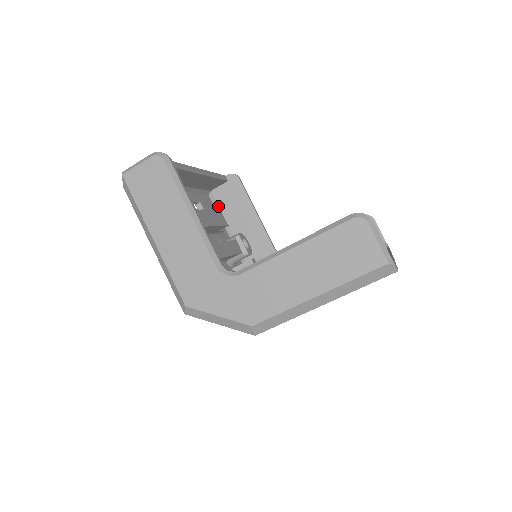
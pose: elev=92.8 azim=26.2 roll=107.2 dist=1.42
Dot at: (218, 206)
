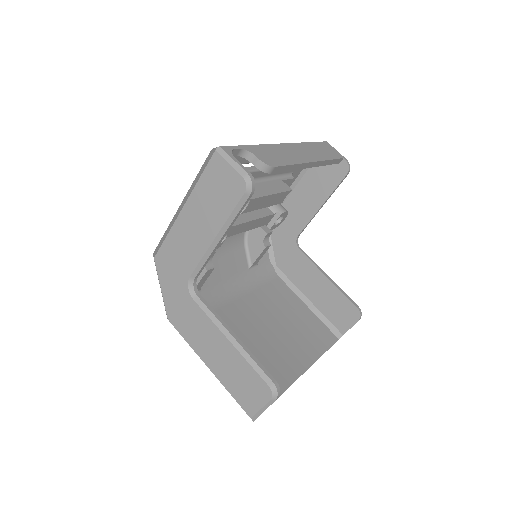
Dot at: occluded
